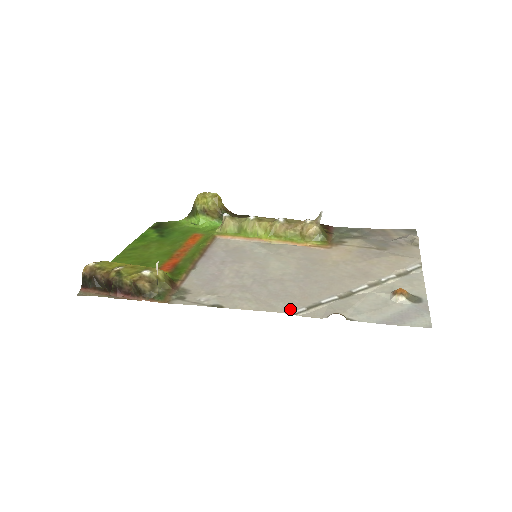
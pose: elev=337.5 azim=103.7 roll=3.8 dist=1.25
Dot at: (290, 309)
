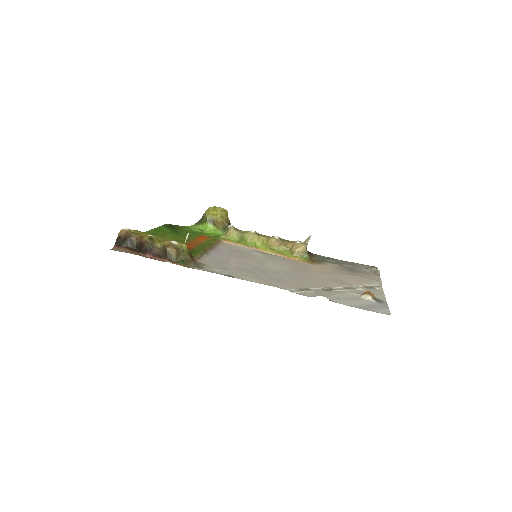
Dot at: (286, 288)
